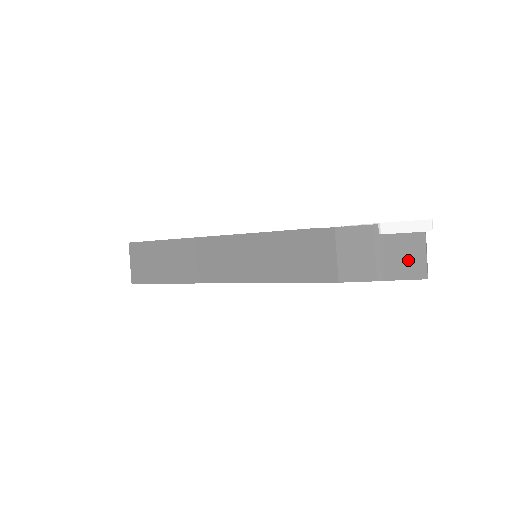
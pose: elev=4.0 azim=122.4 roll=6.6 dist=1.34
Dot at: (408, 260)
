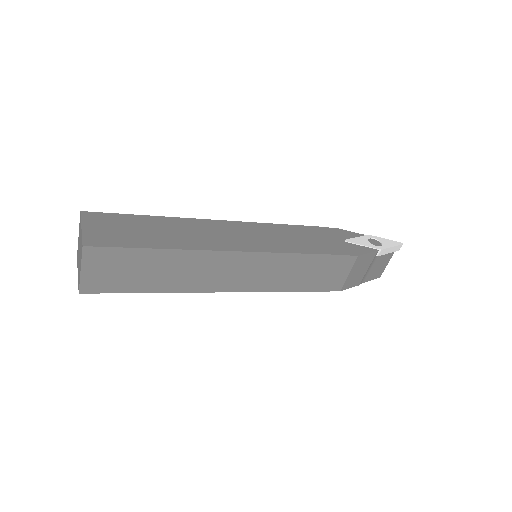
Dot at: (379, 269)
